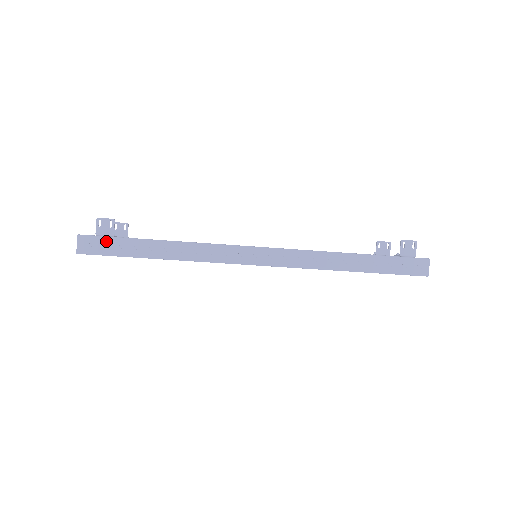
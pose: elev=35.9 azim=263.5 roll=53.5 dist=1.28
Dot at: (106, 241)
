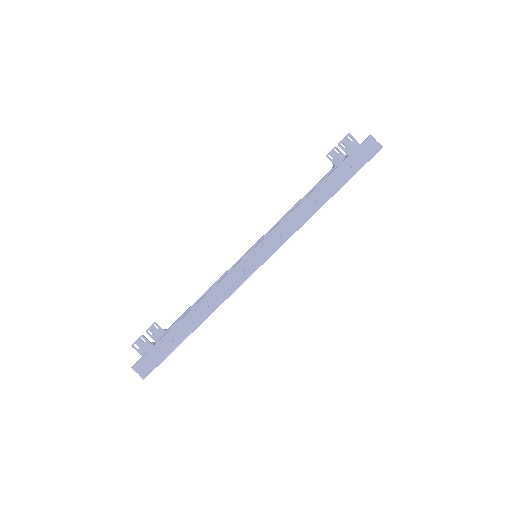
Dot at: (152, 353)
